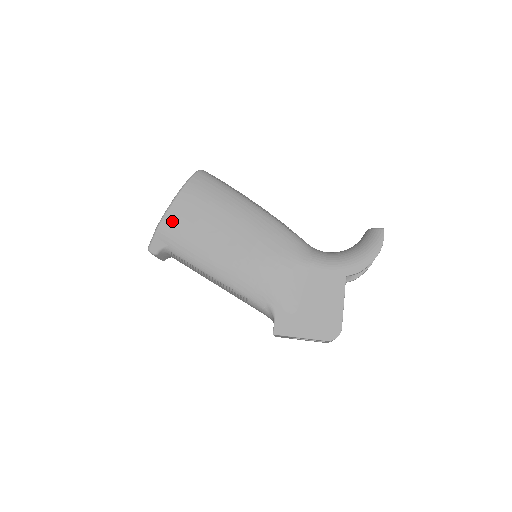
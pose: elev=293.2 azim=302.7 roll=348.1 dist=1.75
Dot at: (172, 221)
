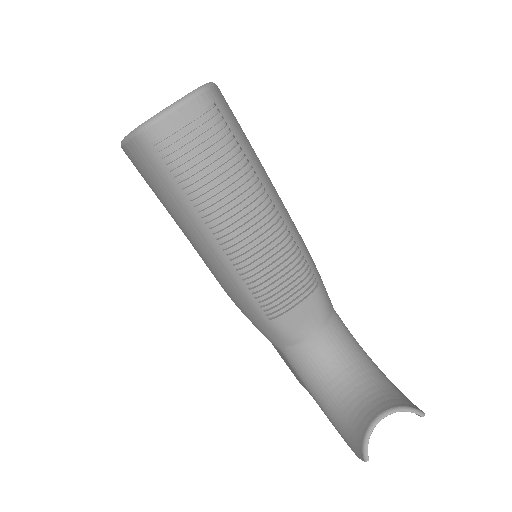
Dot at: occluded
